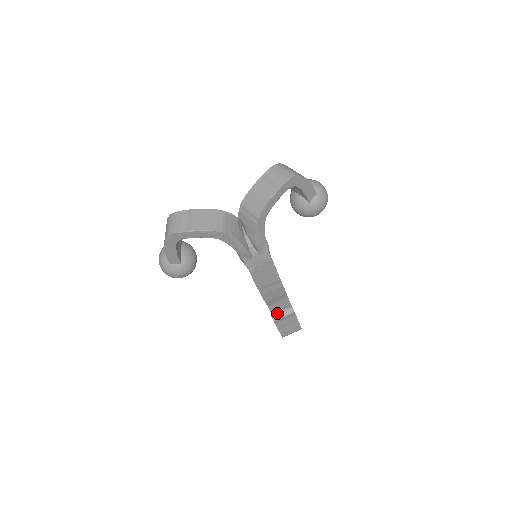
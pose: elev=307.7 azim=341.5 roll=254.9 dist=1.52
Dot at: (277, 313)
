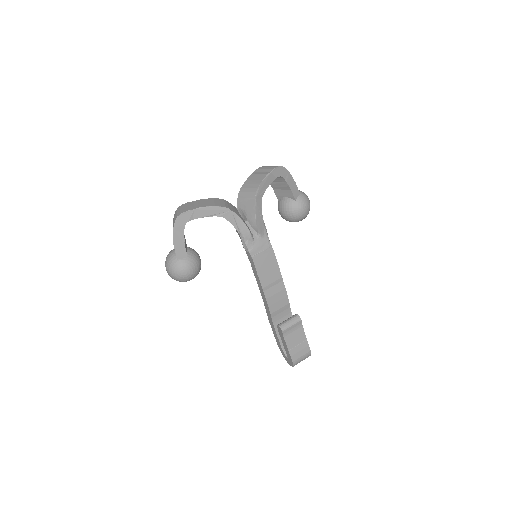
Dot at: (284, 322)
